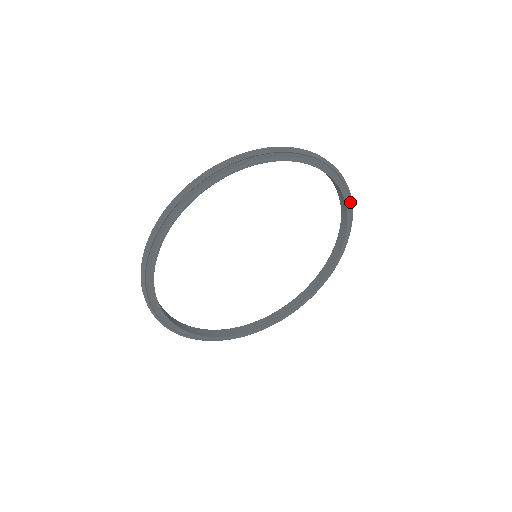
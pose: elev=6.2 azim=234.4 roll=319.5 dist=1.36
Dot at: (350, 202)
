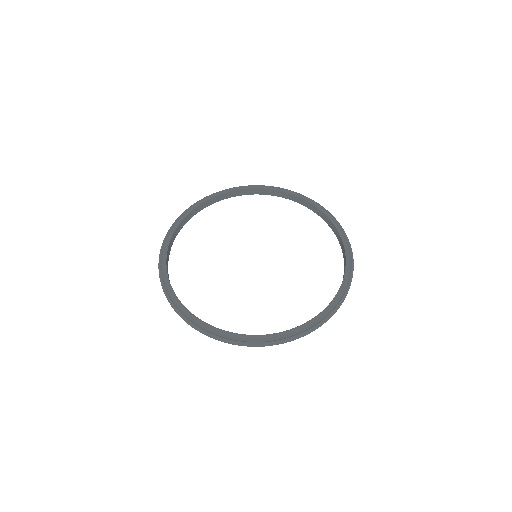
Dot at: (319, 206)
